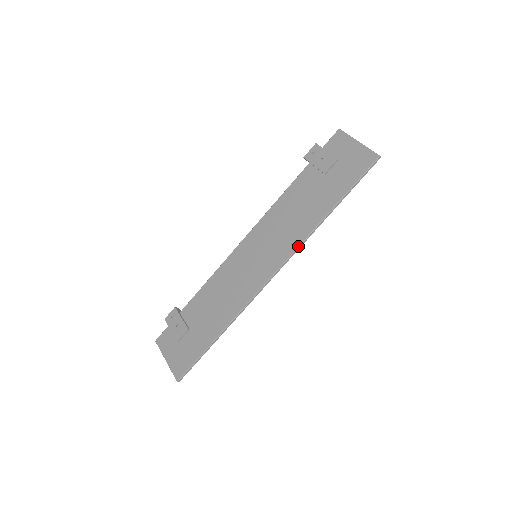
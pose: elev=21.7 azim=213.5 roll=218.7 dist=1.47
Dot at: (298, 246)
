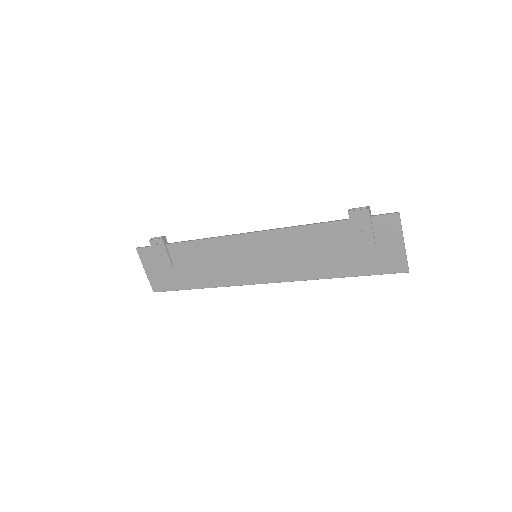
Dot at: occluded
